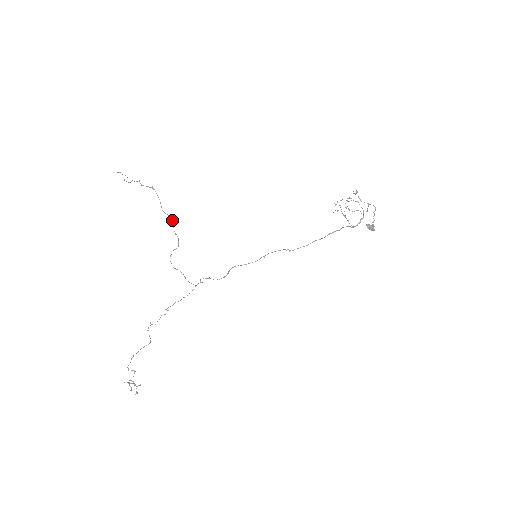
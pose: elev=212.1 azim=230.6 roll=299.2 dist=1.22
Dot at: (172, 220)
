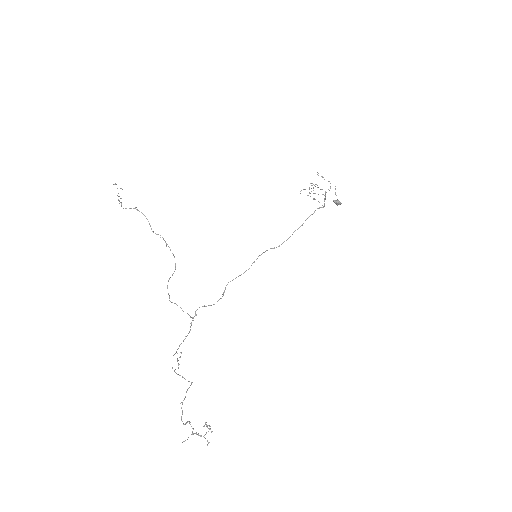
Dot at: occluded
